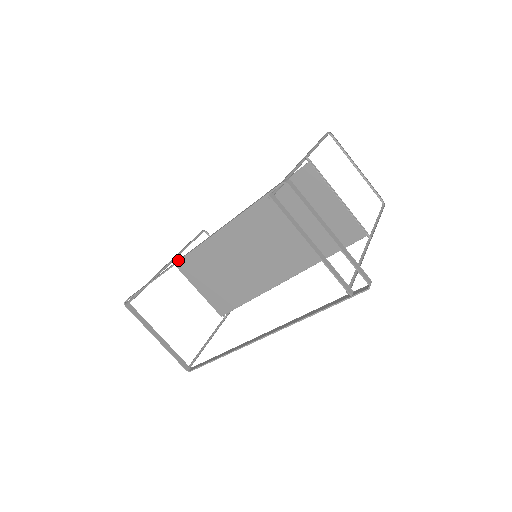
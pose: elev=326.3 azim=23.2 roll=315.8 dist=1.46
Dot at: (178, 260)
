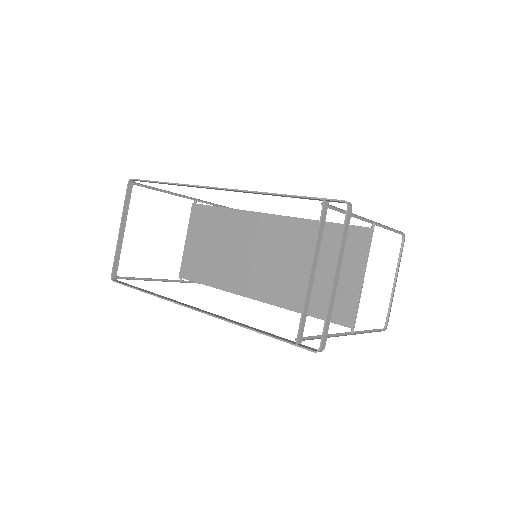
Dot at: (204, 186)
